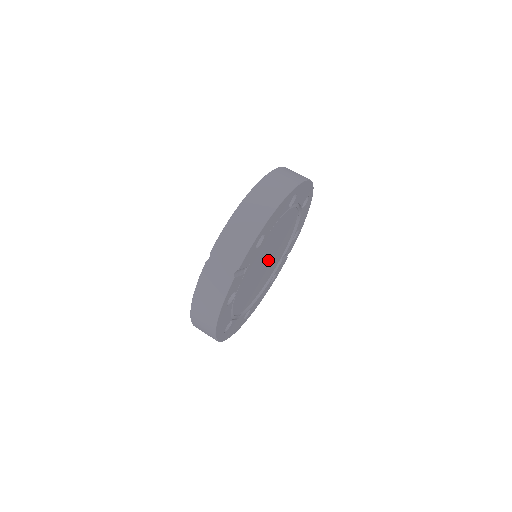
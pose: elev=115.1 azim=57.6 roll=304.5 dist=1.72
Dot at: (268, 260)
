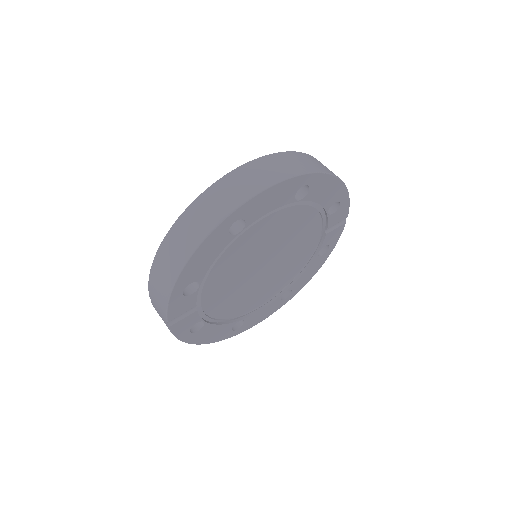
Dot at: (271, 261)
